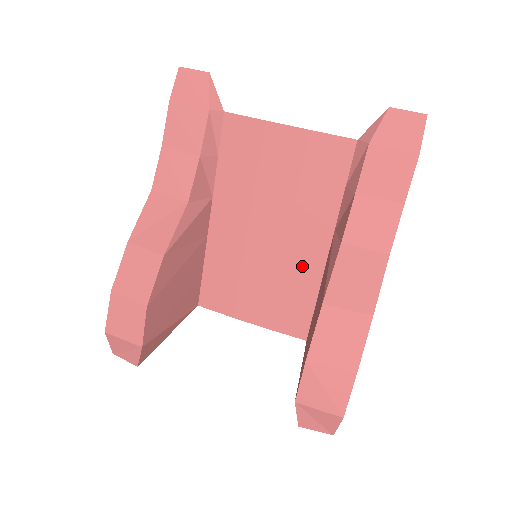
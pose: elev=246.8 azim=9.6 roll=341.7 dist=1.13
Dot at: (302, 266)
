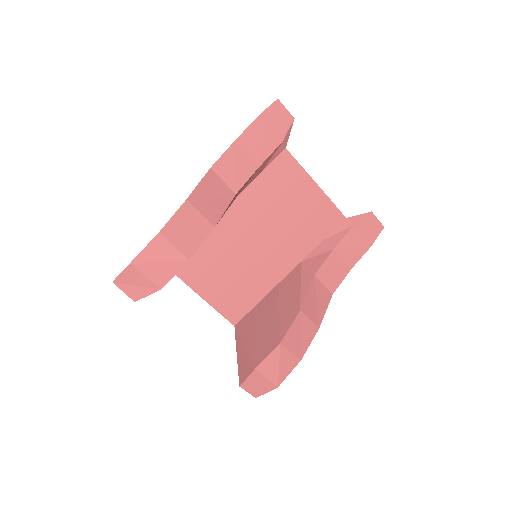
Dot at: (266, 274)
